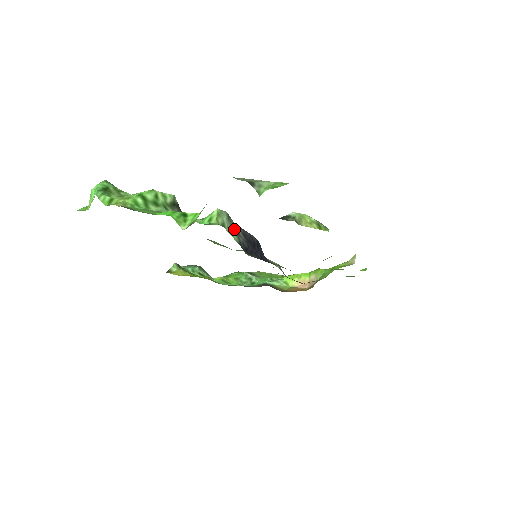
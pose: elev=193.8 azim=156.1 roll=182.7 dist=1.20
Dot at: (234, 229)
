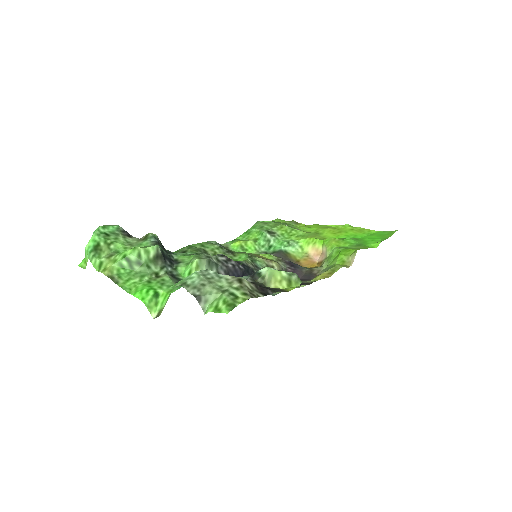
Dot at: (216, 272)
